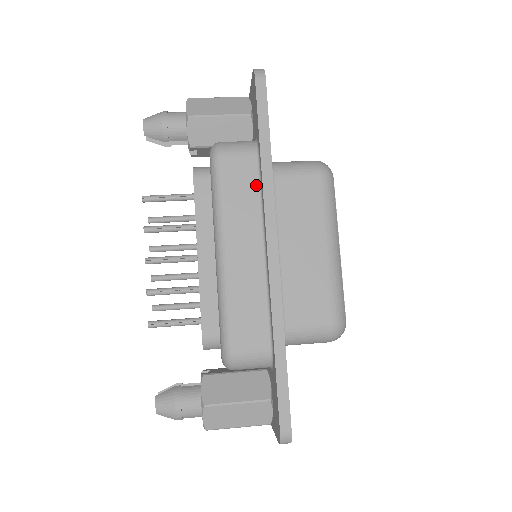
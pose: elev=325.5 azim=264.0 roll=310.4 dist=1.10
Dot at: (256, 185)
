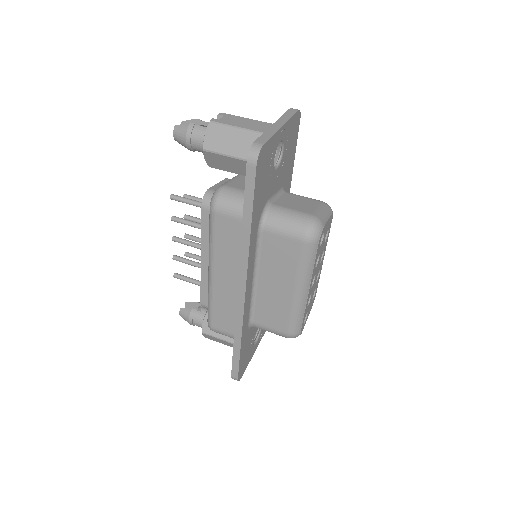
Dot at: (240, 242)
